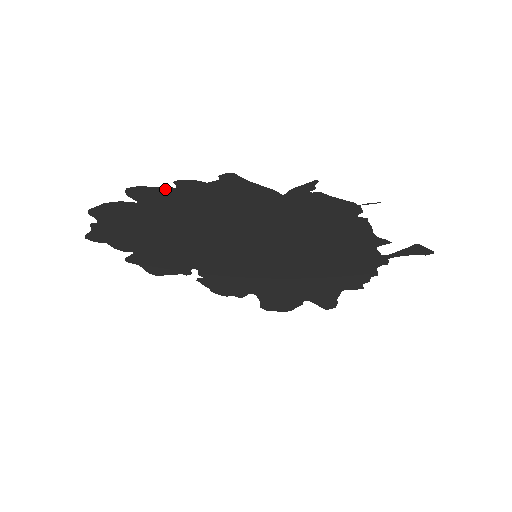
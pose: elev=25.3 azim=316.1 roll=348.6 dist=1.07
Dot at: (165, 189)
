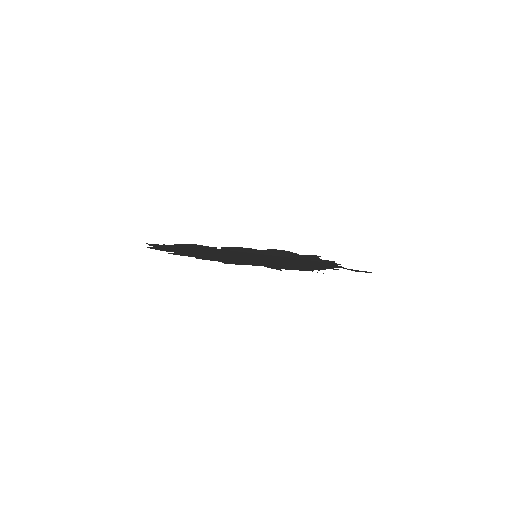
Dot at: (191, 256)
